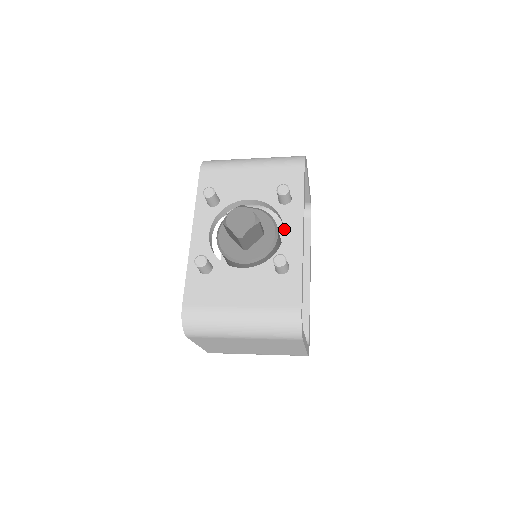
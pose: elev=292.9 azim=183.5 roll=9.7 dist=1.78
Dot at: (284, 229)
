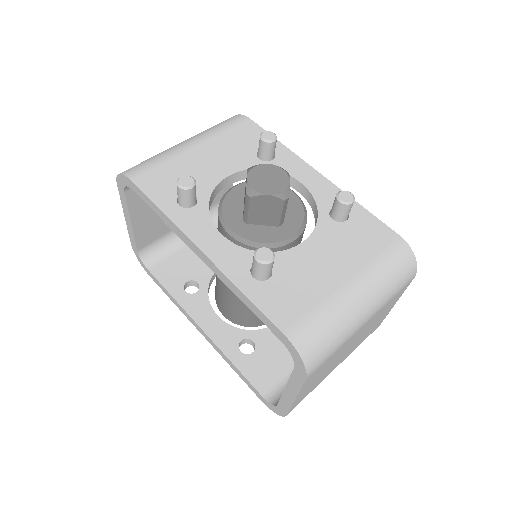
Dot at: (299, 180)
